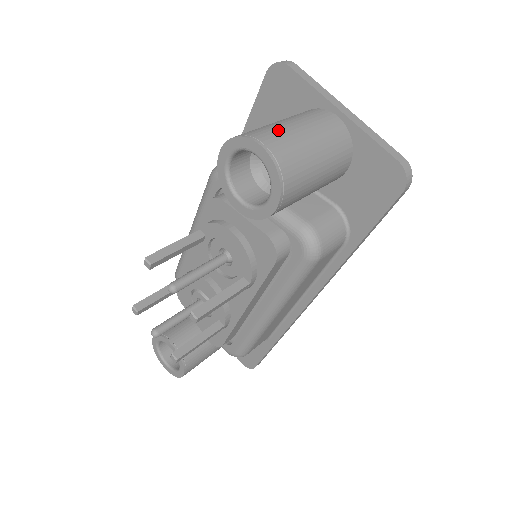
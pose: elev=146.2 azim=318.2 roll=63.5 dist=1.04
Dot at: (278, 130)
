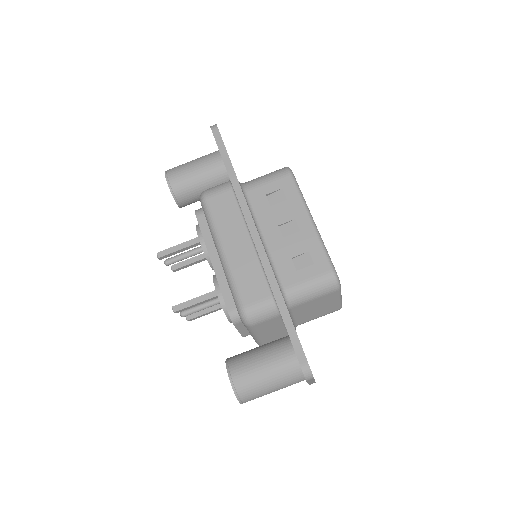
Dot at: (259, 396)
